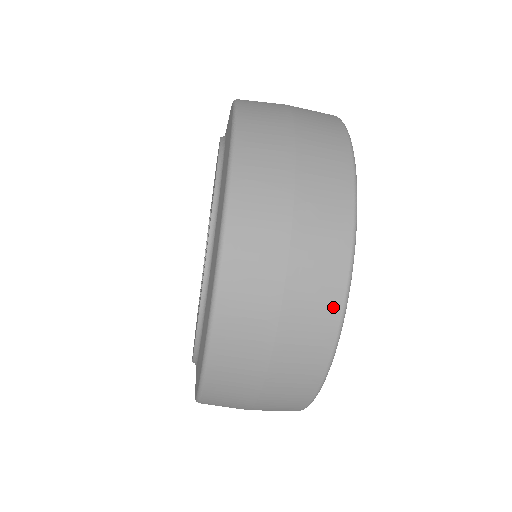
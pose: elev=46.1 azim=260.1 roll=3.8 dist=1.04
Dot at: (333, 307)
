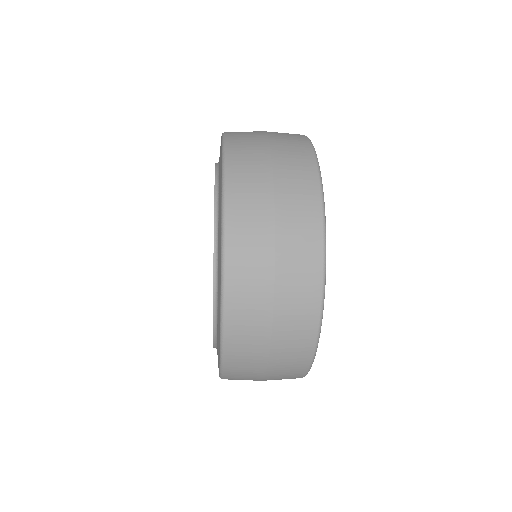
Dot at: (300, 373)
